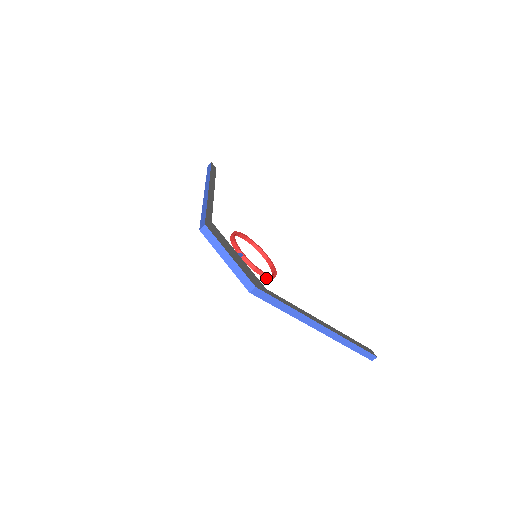
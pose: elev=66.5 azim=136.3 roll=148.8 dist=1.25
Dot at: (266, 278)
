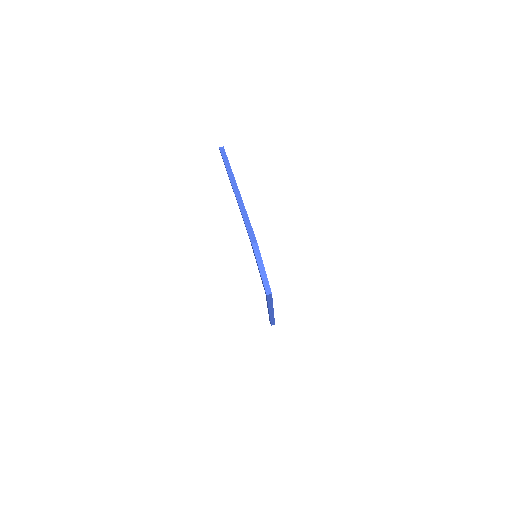
Dot at: occluded
